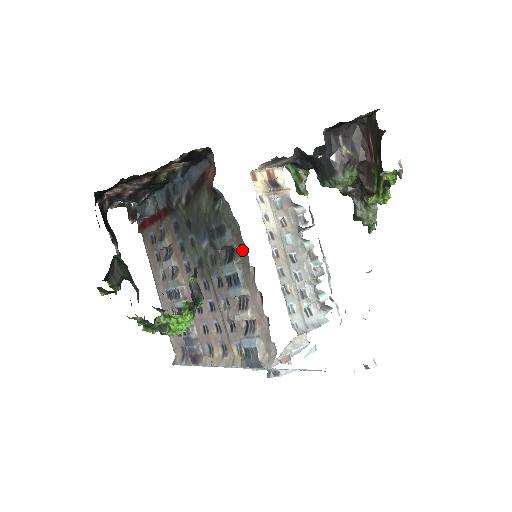
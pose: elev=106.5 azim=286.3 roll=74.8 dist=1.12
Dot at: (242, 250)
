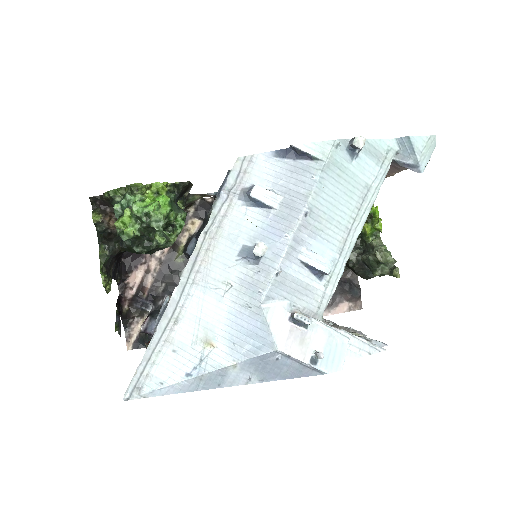
Dot at: occluded
